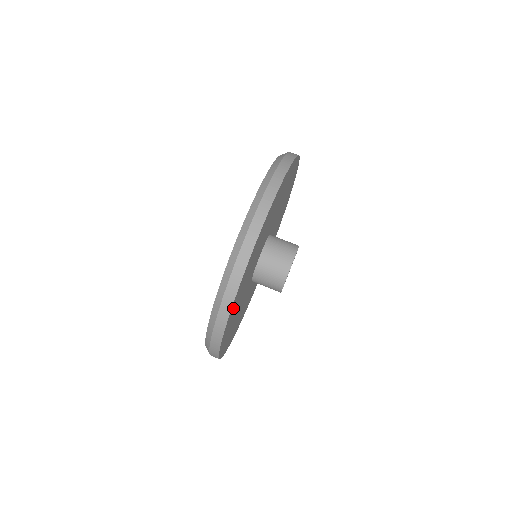
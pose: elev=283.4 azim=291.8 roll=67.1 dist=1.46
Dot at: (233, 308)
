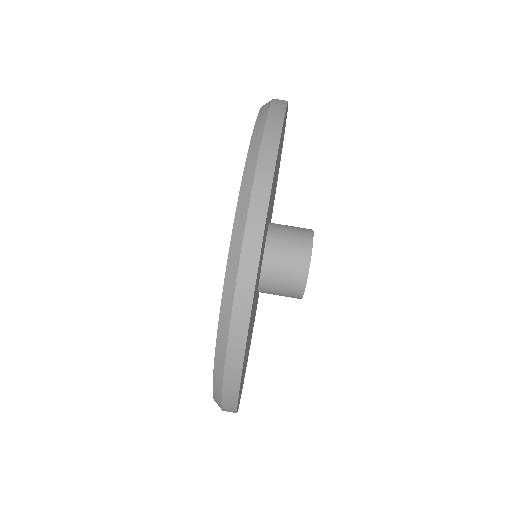
Dot at: occluded
